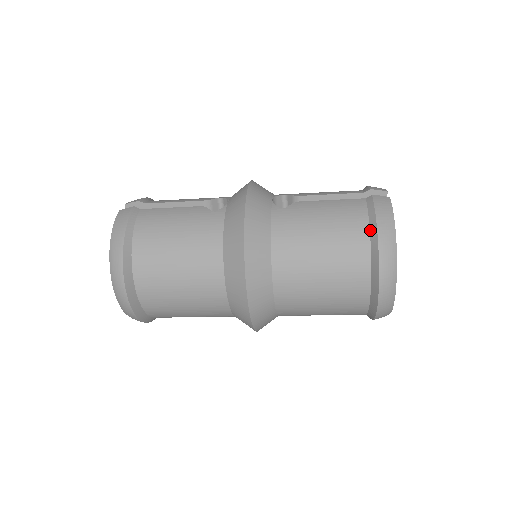
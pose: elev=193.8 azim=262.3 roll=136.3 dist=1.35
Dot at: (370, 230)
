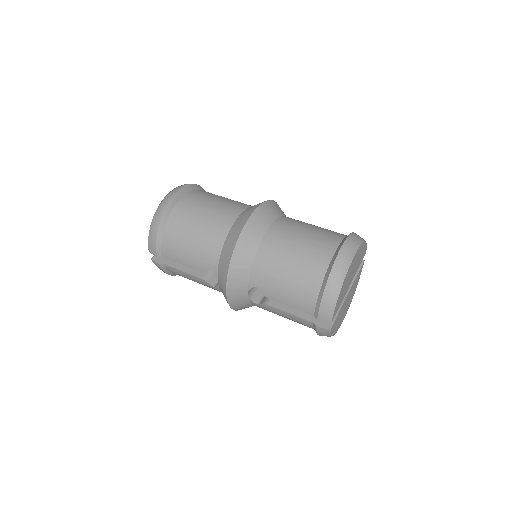
Dot at: occluded
